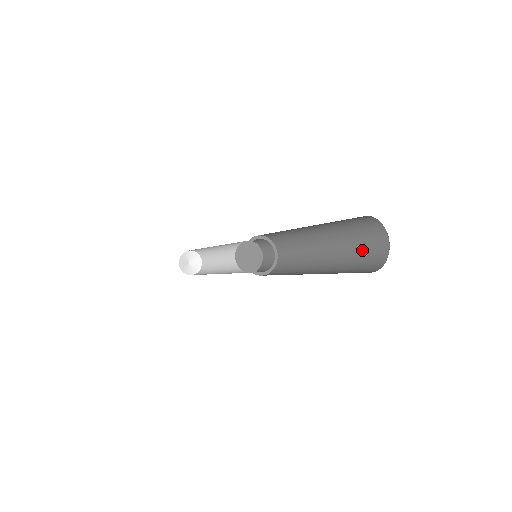
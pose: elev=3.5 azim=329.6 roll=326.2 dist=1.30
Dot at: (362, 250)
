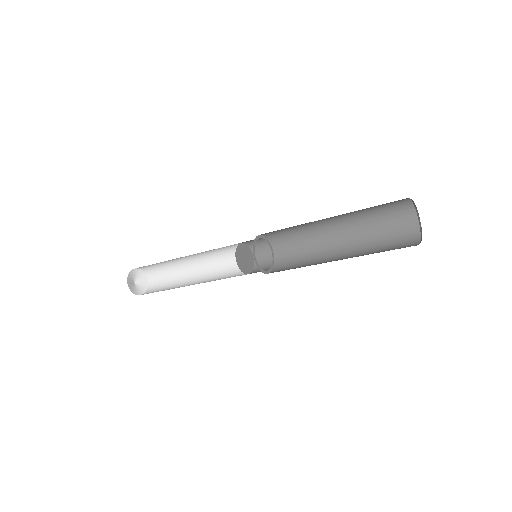
Dot at: (384, 216)
